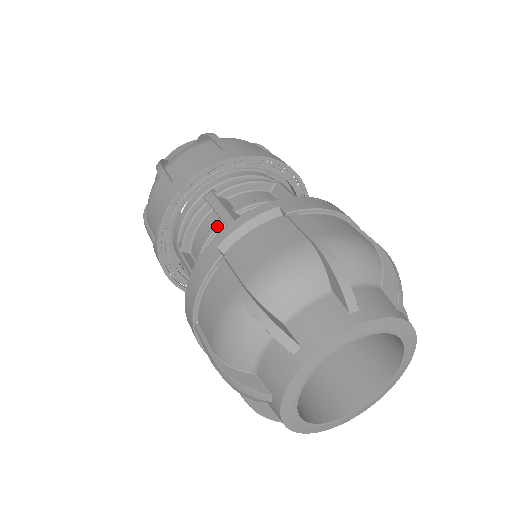
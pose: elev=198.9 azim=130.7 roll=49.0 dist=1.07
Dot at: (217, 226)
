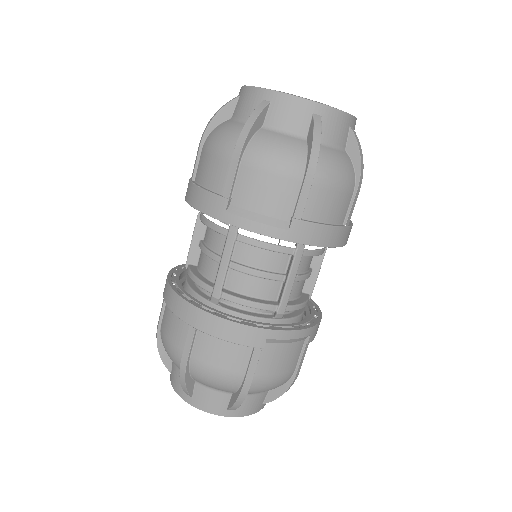
Dot at: (276, 280)
